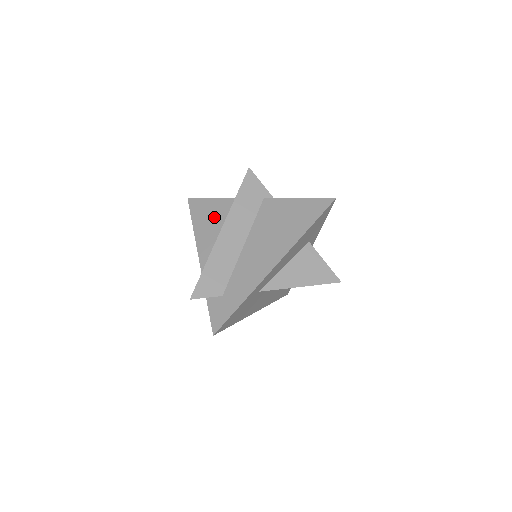
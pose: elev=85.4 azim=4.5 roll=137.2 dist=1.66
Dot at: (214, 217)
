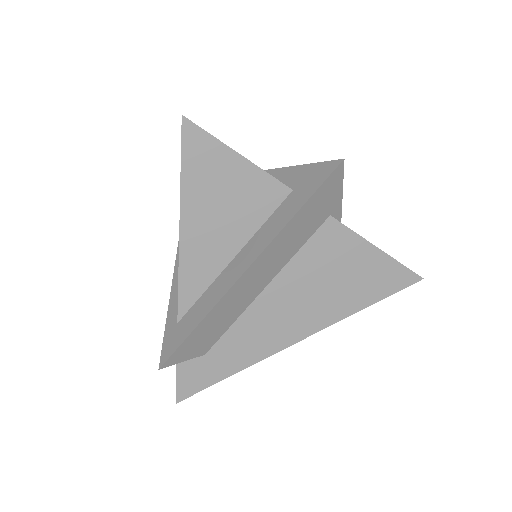
Dot at: (229, 203)
